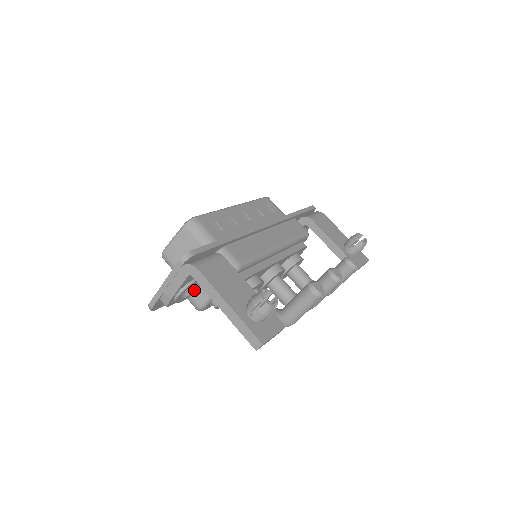
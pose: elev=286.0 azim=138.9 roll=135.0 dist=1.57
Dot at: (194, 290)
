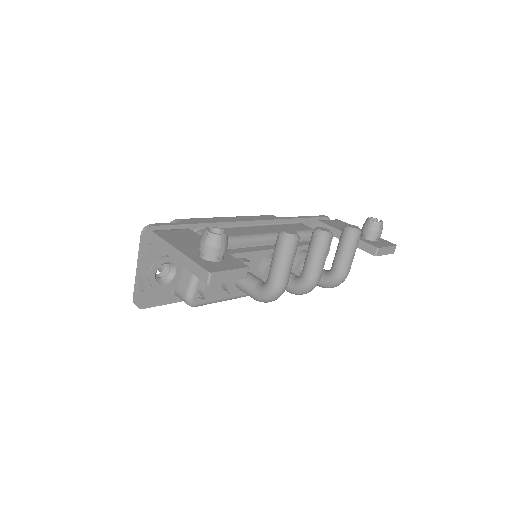
Dot at: (174, 276)
